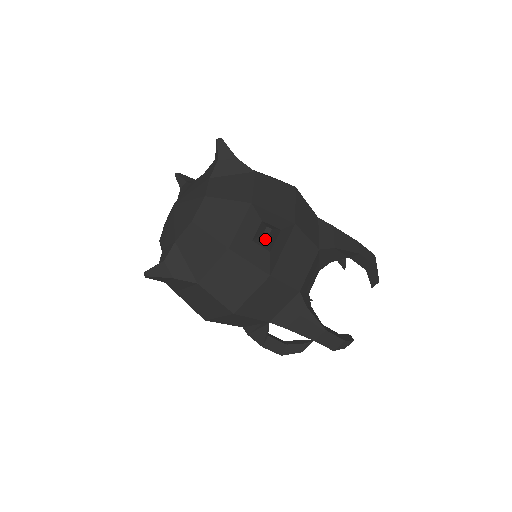
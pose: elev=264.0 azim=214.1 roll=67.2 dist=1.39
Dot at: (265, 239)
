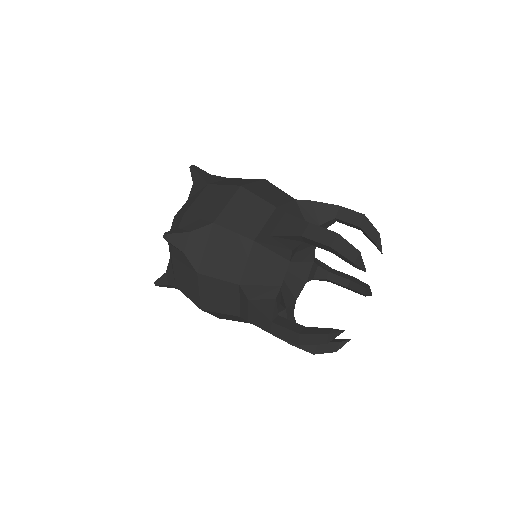
Dot at: (170, 243)
